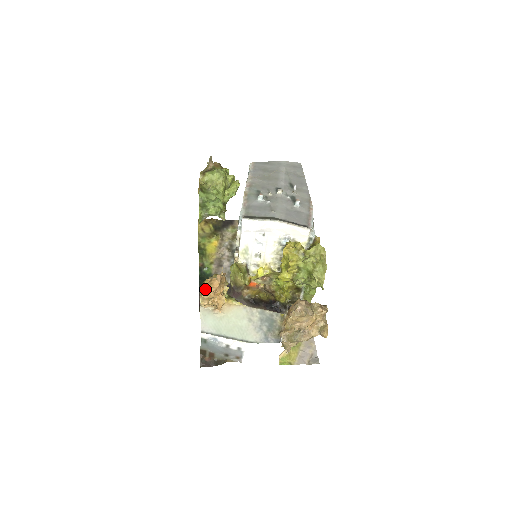
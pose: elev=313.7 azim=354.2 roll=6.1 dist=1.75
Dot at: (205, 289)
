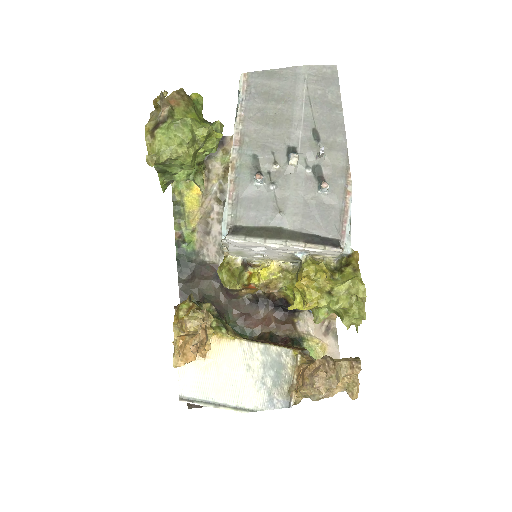
Dot at: occluded
